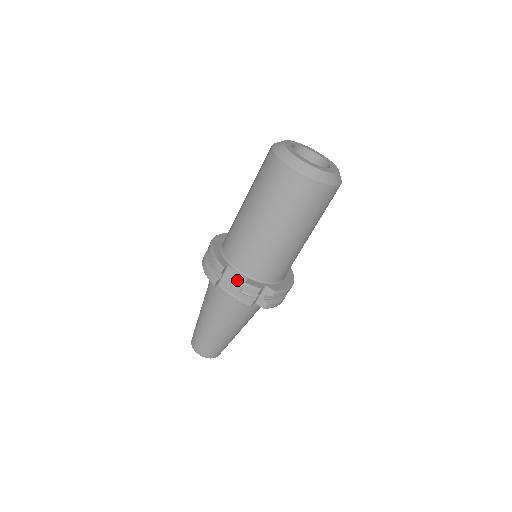
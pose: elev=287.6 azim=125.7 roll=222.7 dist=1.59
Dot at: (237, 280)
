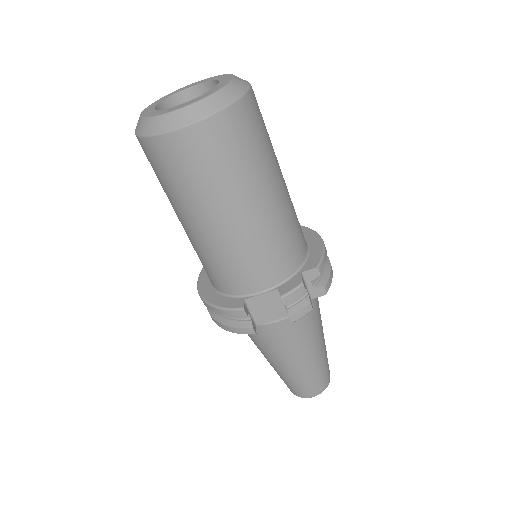
Dot at: (269, 302)
